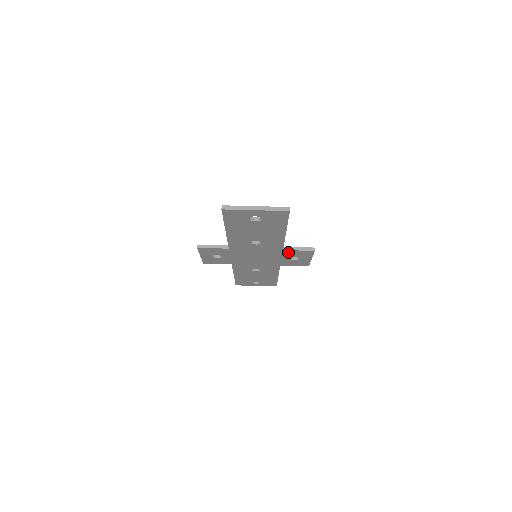
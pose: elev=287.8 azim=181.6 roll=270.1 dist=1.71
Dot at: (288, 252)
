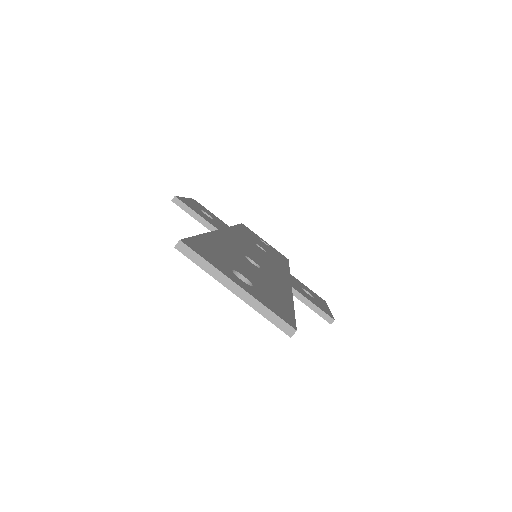
Dot at: occluded
